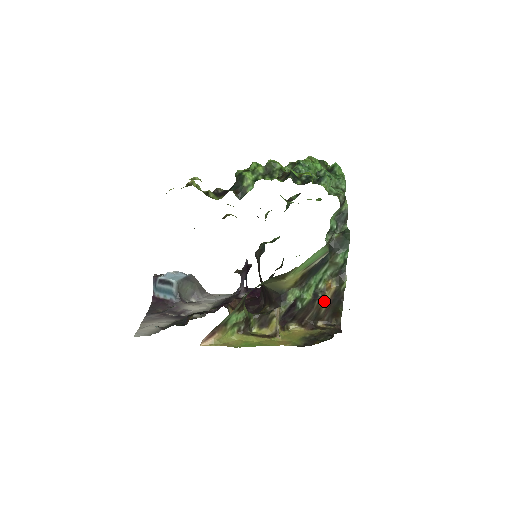
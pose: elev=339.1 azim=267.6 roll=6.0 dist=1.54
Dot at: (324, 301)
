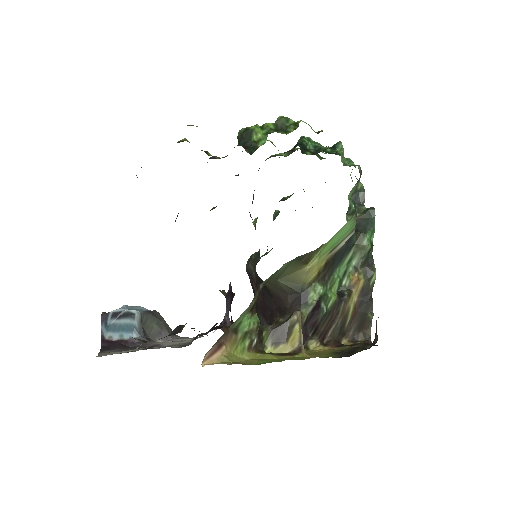
Dot at: (350, 304)
